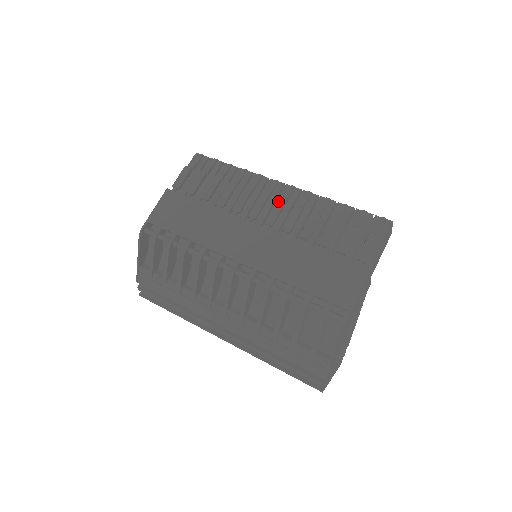
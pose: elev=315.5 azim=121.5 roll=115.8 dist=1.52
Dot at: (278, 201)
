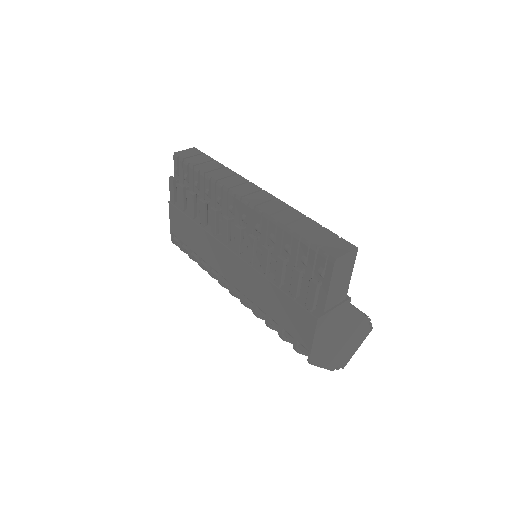
Dot at: (236, 228)
